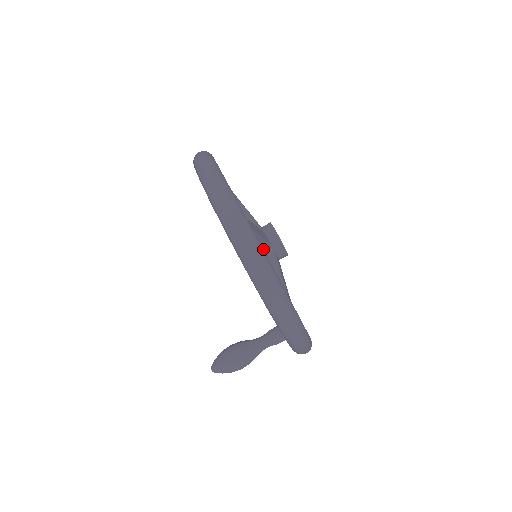
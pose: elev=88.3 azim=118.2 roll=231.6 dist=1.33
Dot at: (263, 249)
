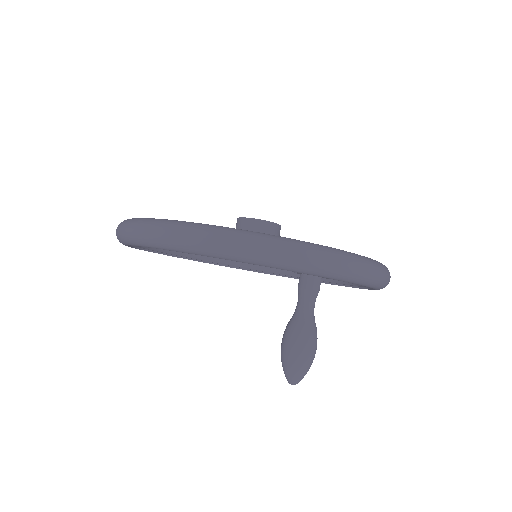
Dot at: (184, 222)
